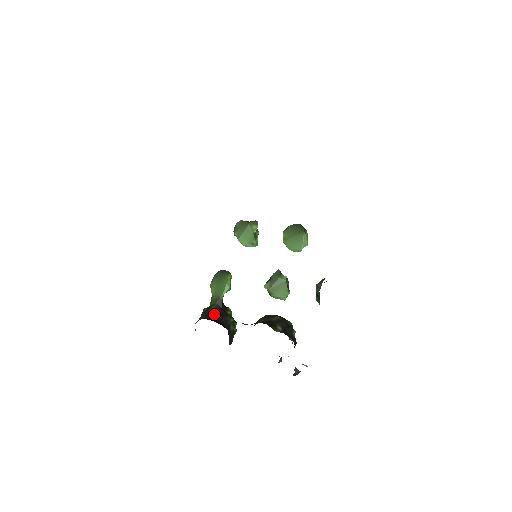
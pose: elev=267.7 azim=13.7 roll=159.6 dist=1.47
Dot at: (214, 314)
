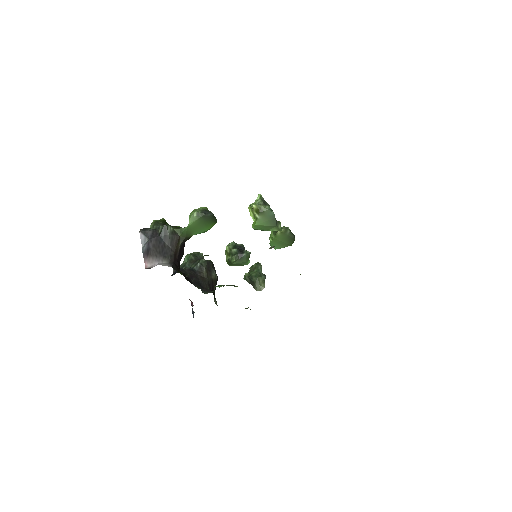
Dot at: (179, 253)
